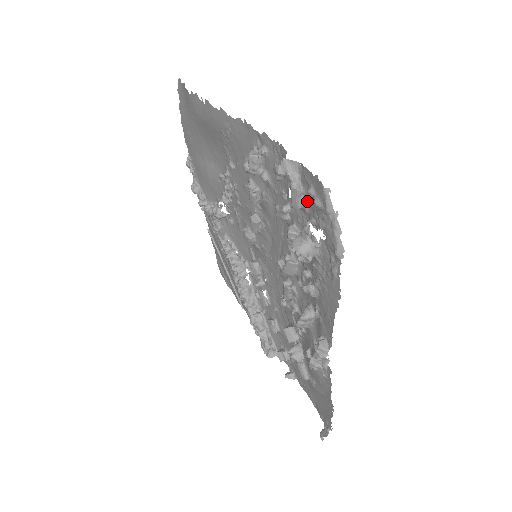
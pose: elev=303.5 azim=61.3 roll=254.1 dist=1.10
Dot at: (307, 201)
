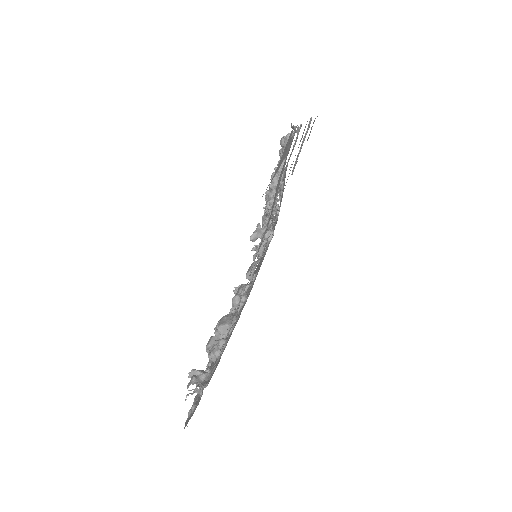
Dot at: occluded
